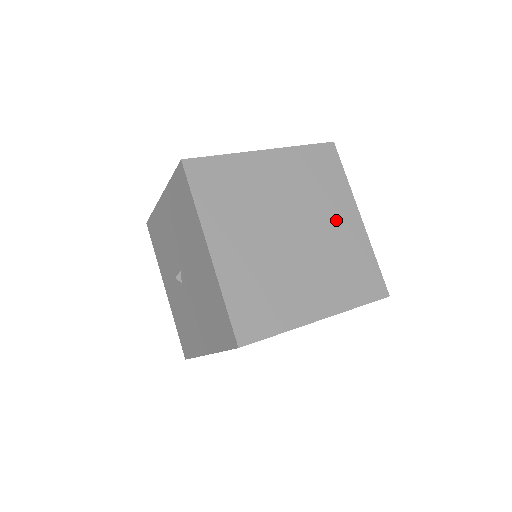
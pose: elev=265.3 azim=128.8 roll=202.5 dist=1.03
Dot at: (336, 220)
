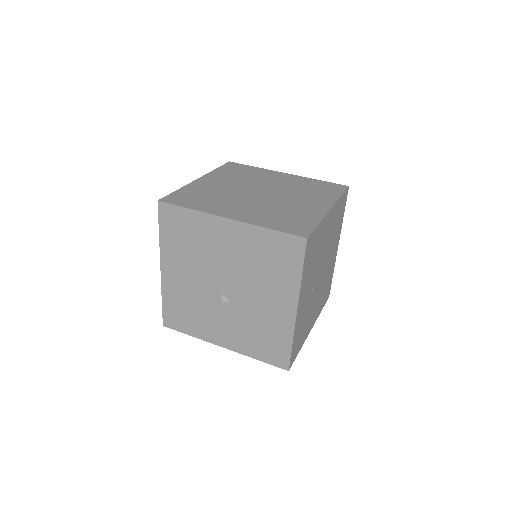
Dot at: (276, 180)
